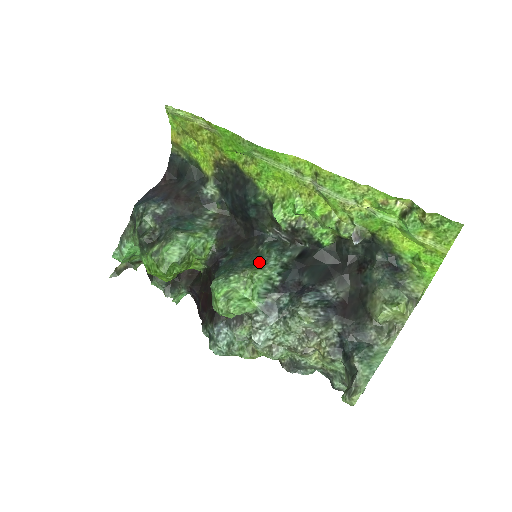
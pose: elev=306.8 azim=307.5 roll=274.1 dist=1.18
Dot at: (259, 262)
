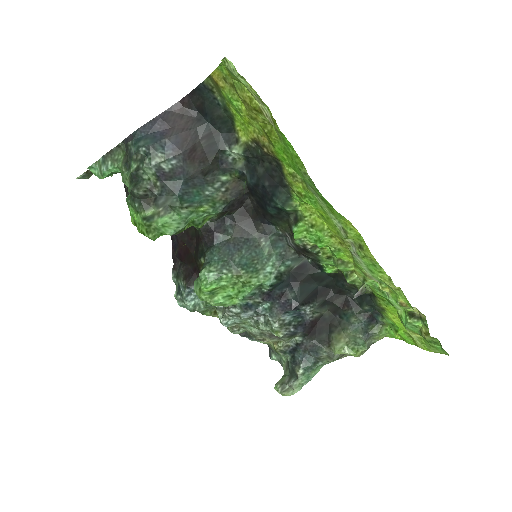
Dot at: (257, 264)
